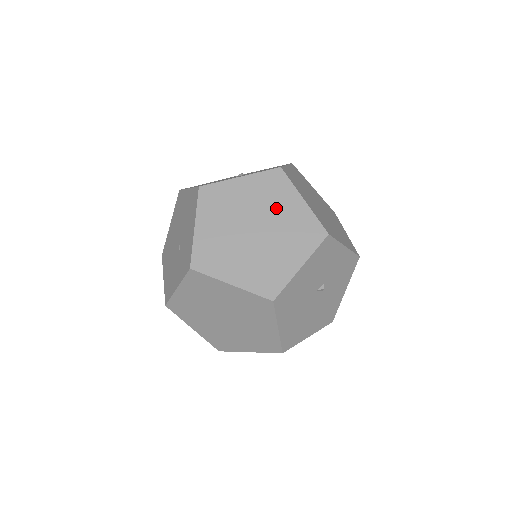
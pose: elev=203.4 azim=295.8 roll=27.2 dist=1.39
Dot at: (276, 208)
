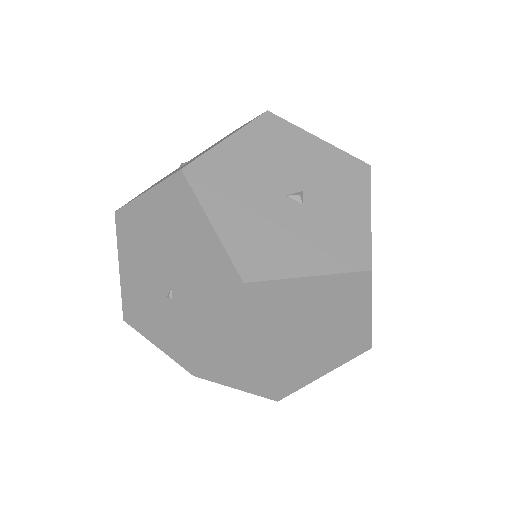
Dot at: (334, 319)
